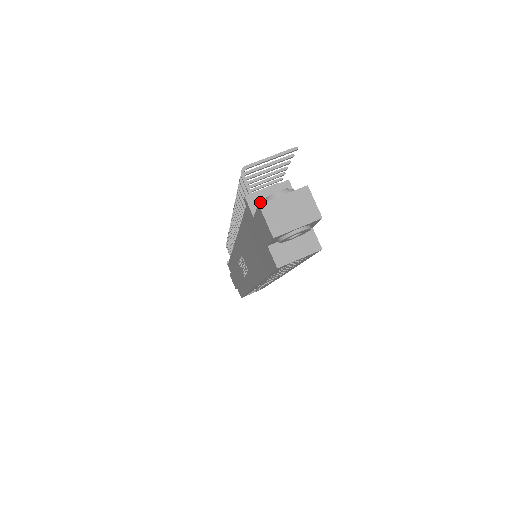
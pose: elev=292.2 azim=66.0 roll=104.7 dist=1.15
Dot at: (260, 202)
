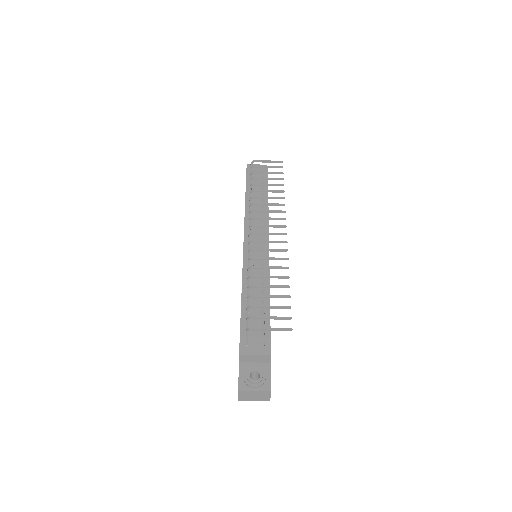
Dot at: (247, 358)
